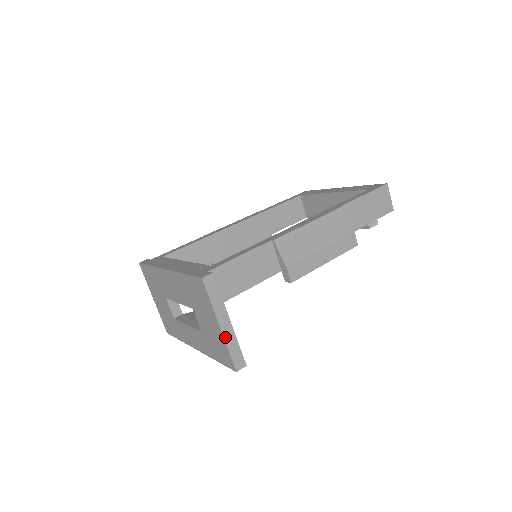
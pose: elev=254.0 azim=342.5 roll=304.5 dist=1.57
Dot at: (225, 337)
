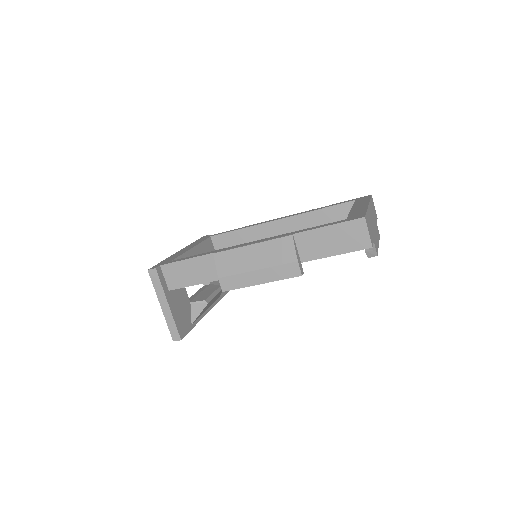
Dot at: (165, 315)
